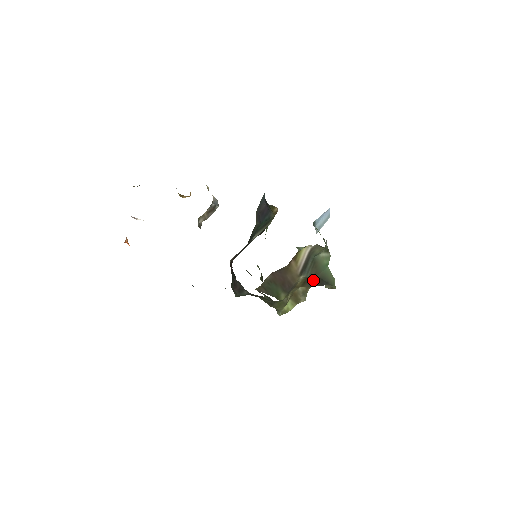
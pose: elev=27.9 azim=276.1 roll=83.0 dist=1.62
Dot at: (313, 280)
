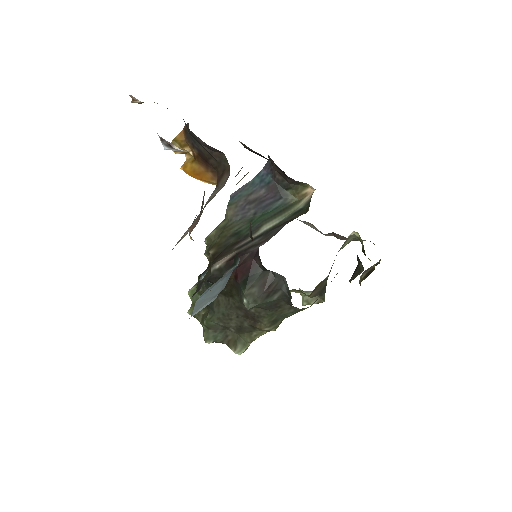
Dot at: (322, 286)
